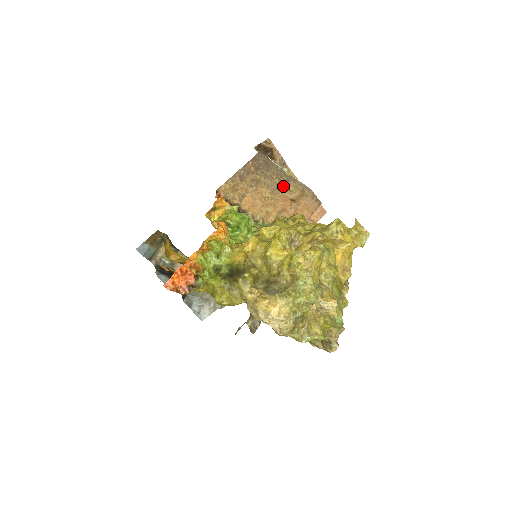
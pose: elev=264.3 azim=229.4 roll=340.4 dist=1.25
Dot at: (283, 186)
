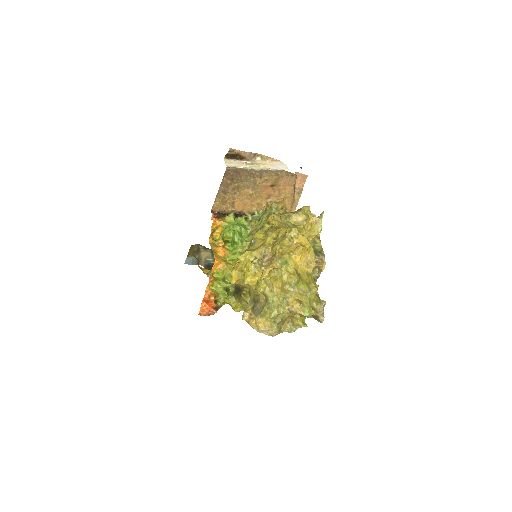
Dot at: (259, 180)
